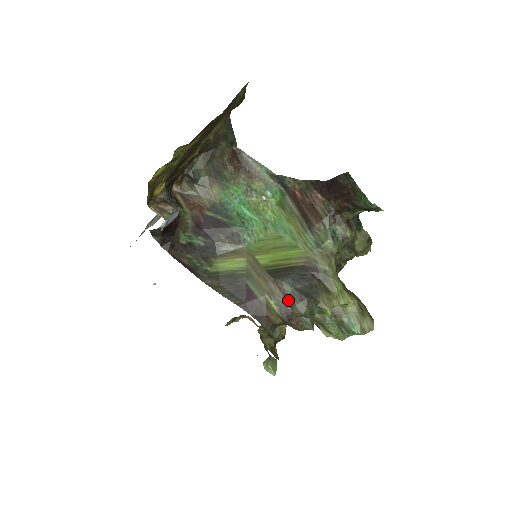
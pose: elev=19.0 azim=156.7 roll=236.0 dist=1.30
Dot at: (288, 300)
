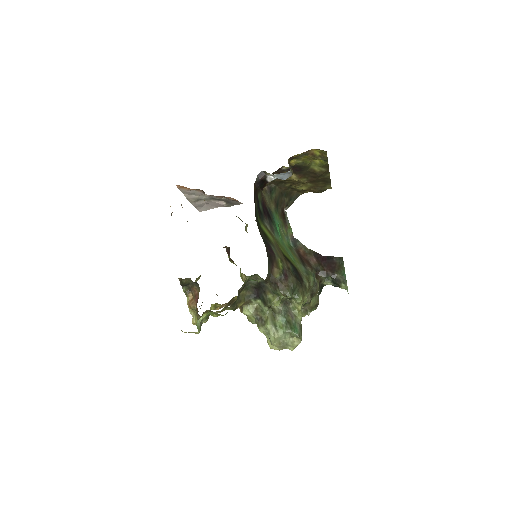
Dot at: (289, 271)
